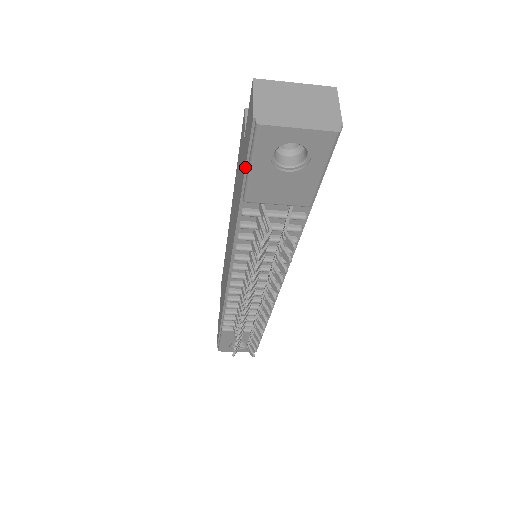
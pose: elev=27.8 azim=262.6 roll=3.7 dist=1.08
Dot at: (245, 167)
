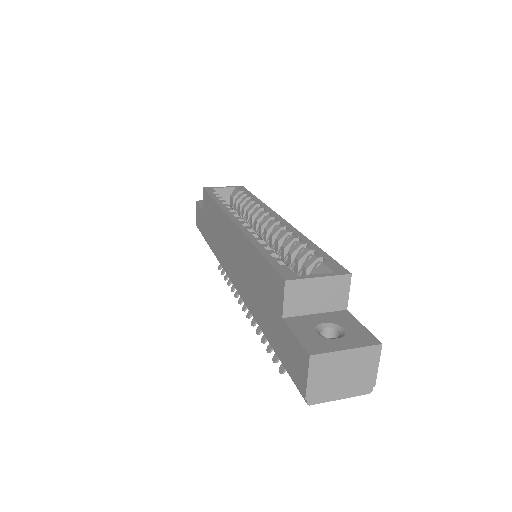
Dot at: (282, 364)
